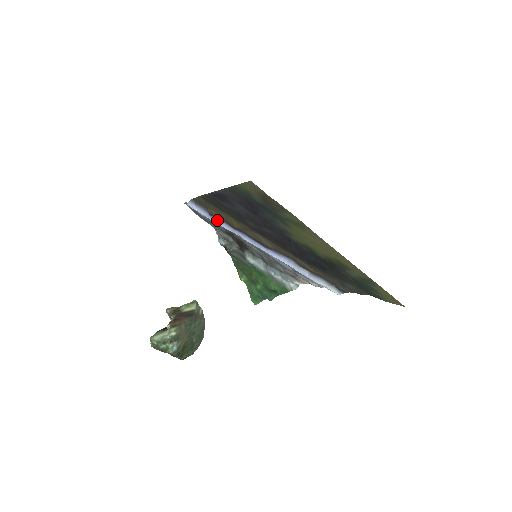
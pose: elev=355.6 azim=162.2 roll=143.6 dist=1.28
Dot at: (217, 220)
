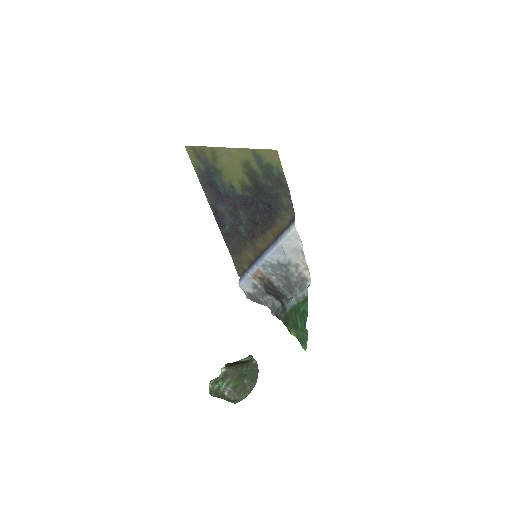
Dot at: (248, 272)
